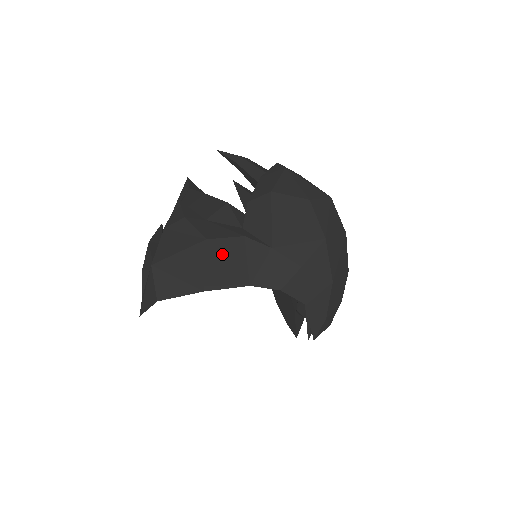
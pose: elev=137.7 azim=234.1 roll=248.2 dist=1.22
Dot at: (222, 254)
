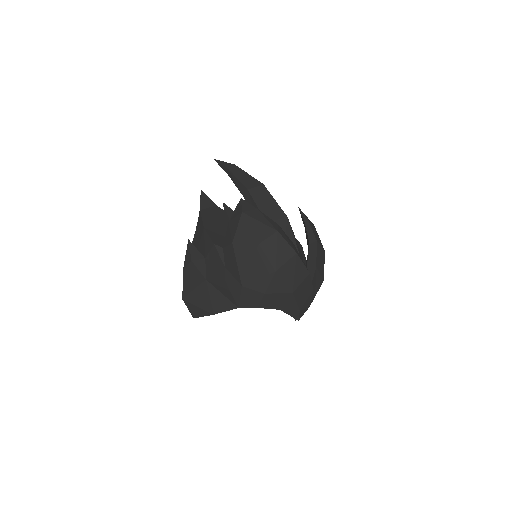
Dot at: (217, 289)
